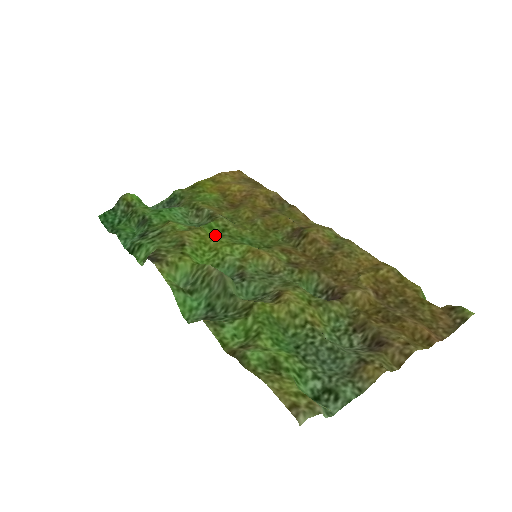
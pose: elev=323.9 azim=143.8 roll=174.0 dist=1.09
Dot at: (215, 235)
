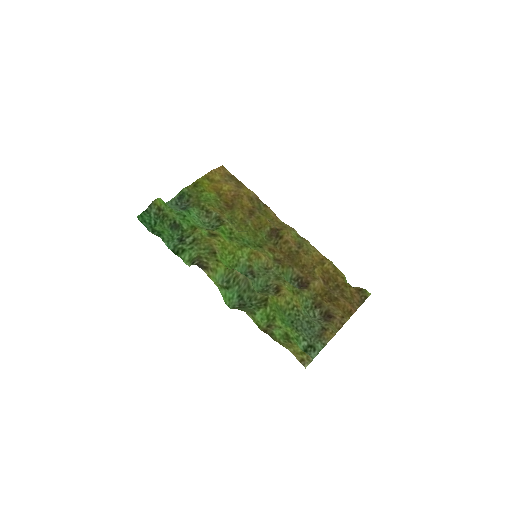
Dot at: (228, 239)
